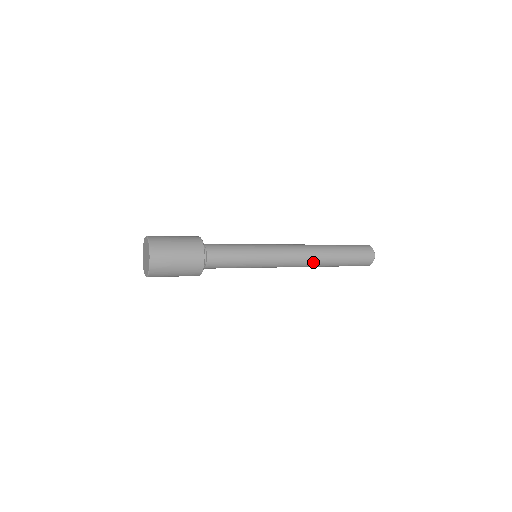
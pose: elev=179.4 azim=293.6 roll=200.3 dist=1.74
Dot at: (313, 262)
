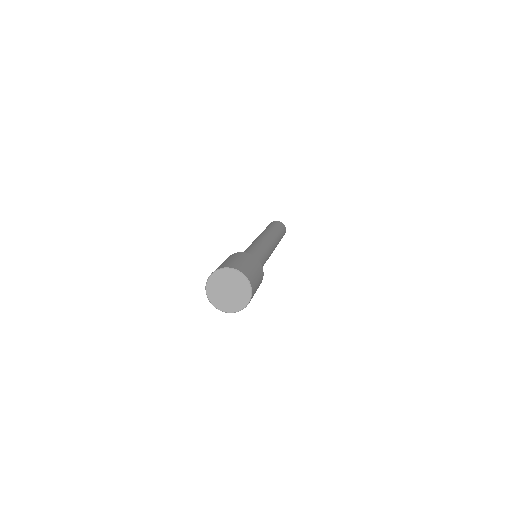
Dot at: occluded
